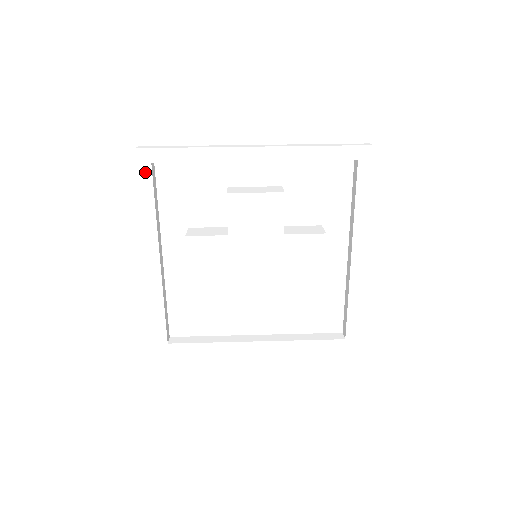
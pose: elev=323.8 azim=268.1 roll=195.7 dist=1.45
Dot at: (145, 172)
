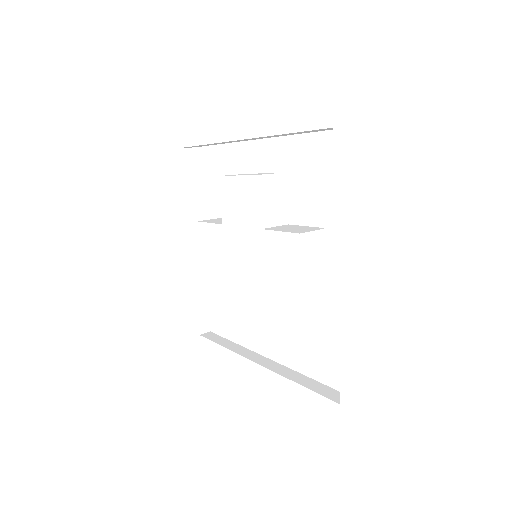
Dot at: (180, 157)
